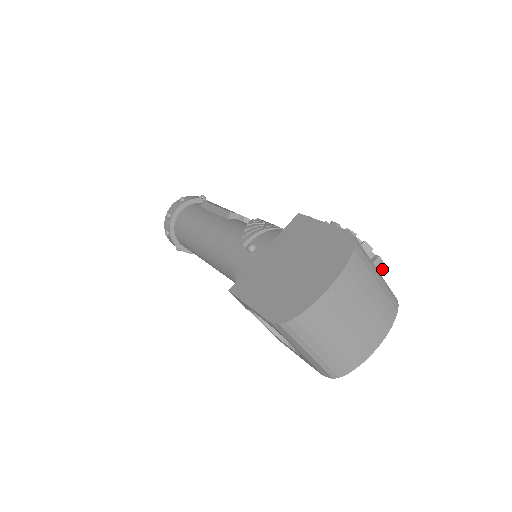
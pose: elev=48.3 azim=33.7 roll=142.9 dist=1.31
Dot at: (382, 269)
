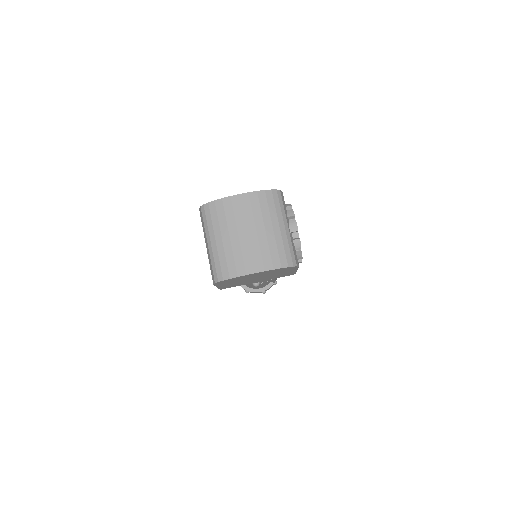
Dot at: (297, 238)
